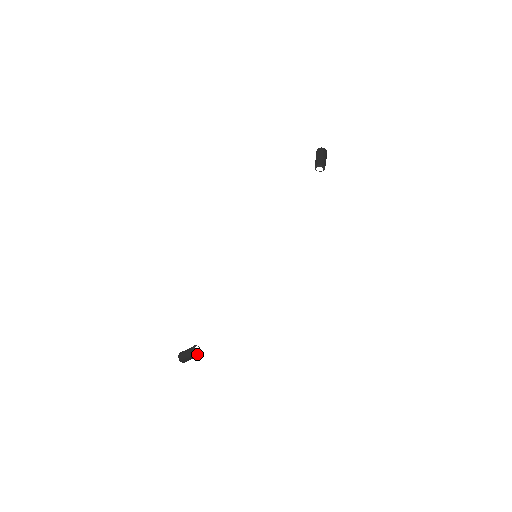
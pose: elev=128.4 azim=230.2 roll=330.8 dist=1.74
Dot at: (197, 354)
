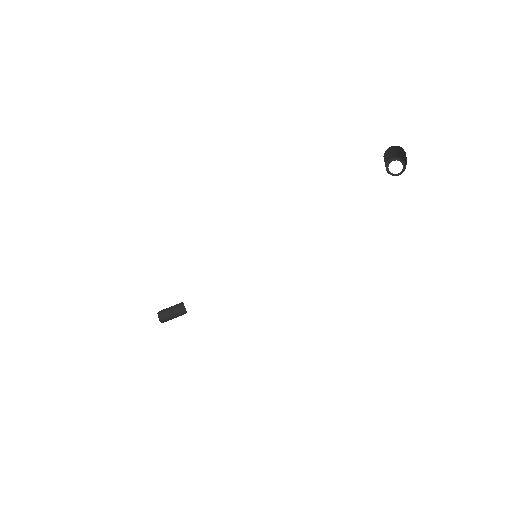
Dot at: (185, 310)
